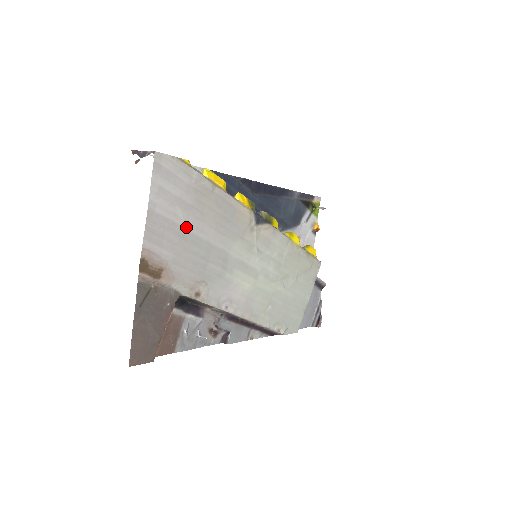
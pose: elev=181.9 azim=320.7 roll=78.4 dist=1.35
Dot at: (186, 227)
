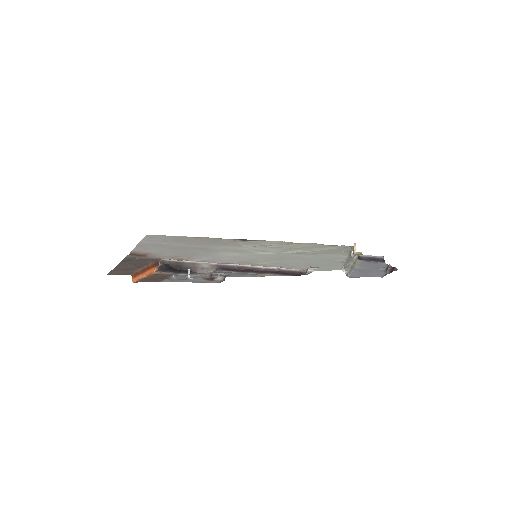
Dot at: (168, 245)
